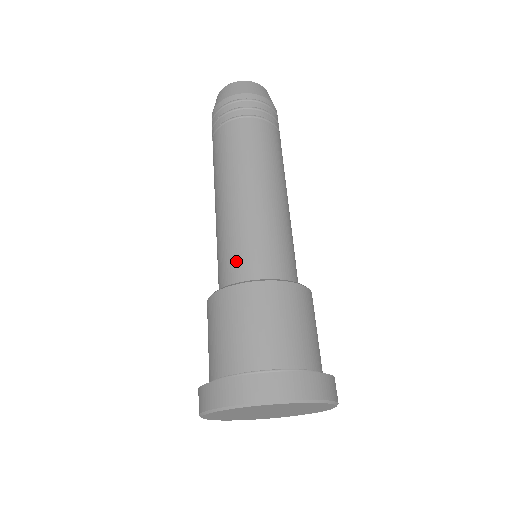
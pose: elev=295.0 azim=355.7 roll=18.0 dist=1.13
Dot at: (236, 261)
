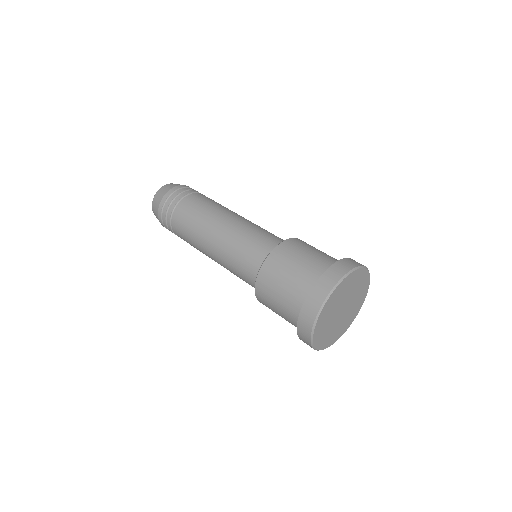
Dot at: (276, 237)
